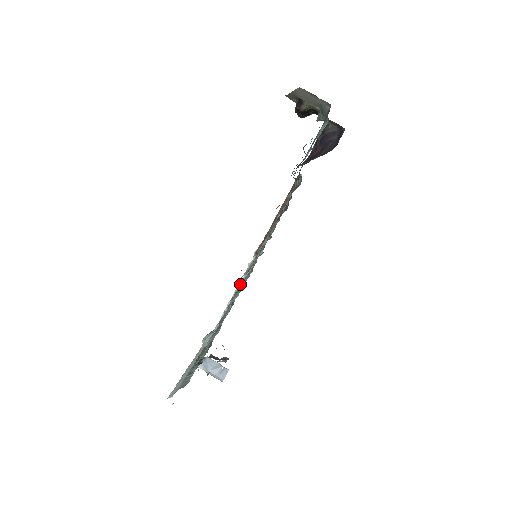
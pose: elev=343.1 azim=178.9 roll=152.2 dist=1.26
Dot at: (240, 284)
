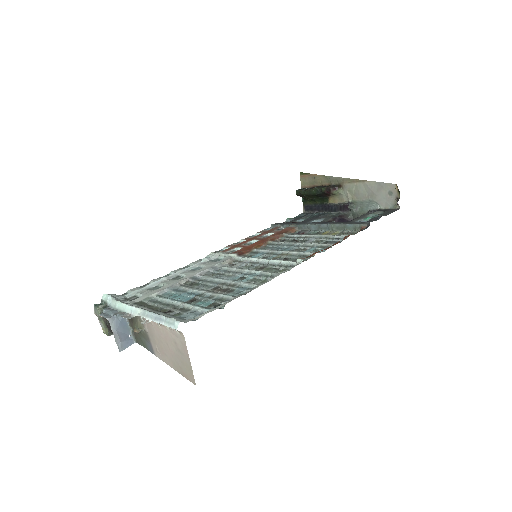
Dot at: (284, 266)
